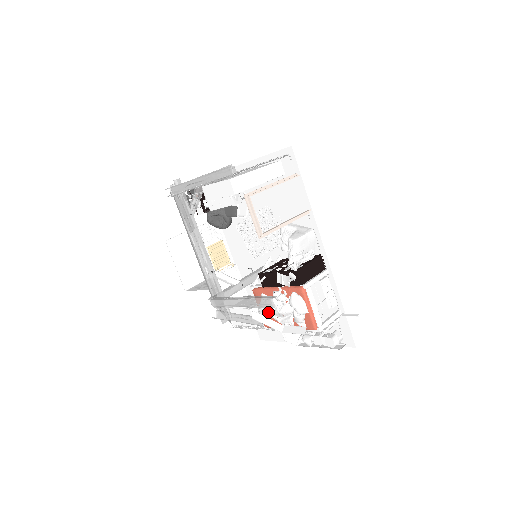
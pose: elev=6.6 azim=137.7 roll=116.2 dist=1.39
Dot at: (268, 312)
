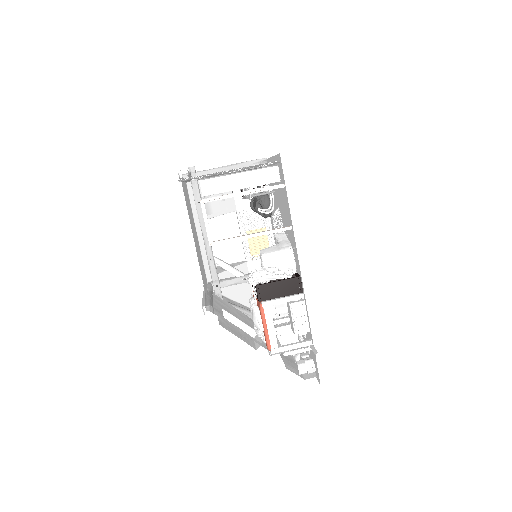
Dot at: occluded
